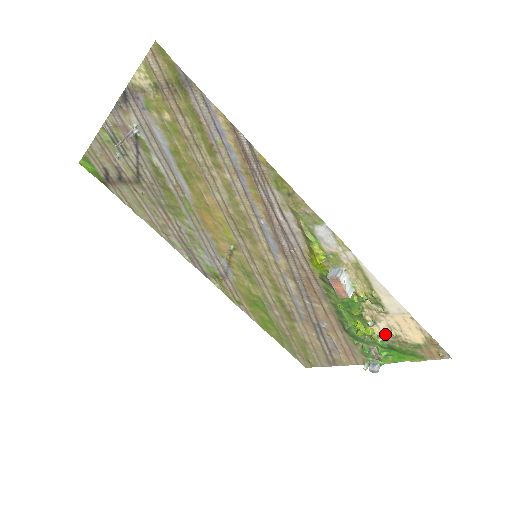
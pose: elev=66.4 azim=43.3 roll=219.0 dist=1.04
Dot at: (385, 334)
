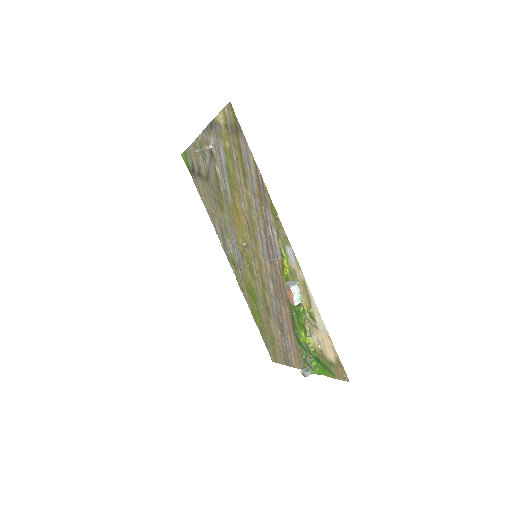
Dot at: (316, 346)
